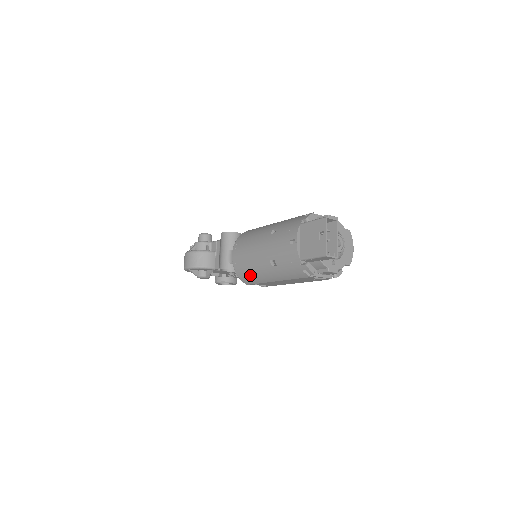
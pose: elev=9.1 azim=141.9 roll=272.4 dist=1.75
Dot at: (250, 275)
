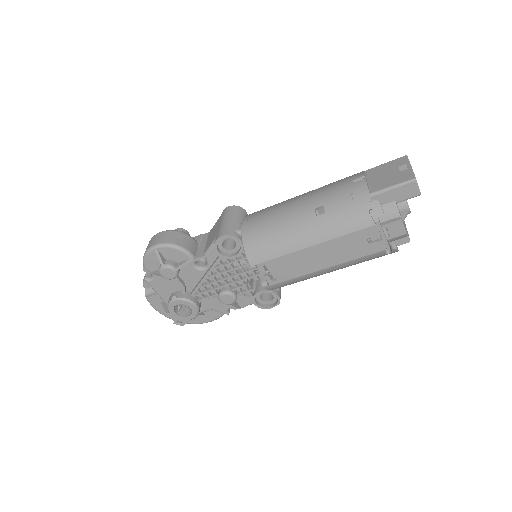
Dot at: (269, 241)
